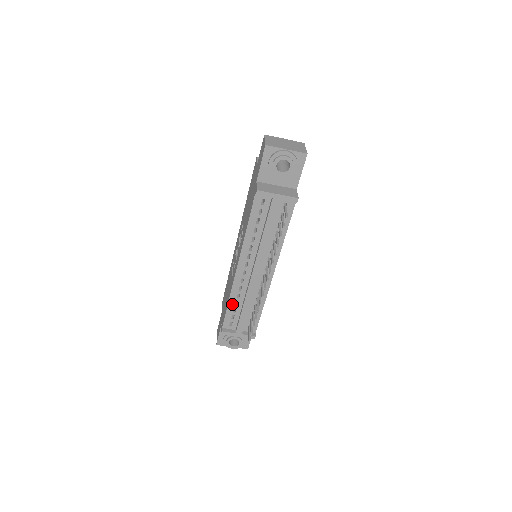
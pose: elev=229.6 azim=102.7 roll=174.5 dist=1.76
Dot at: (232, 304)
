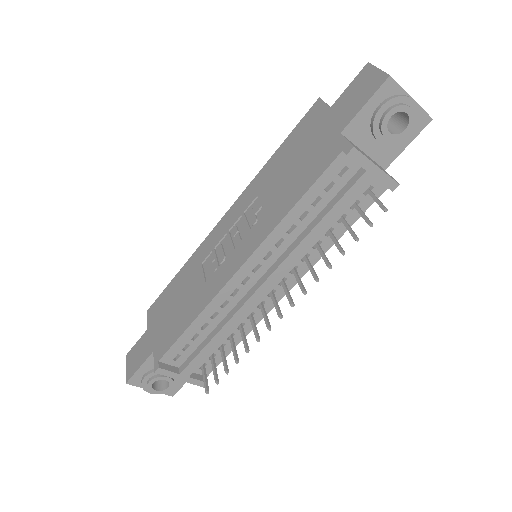
Dot at: (197, 326)
